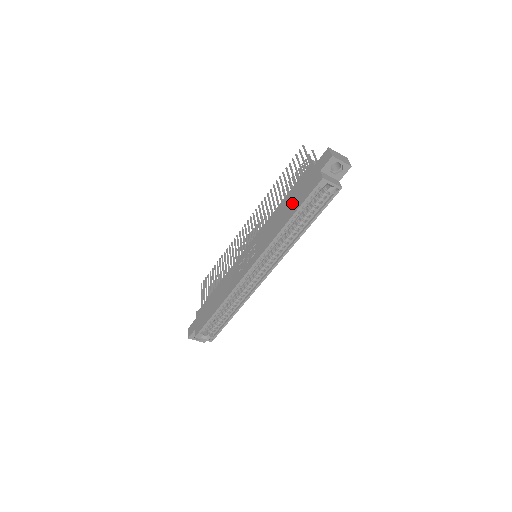
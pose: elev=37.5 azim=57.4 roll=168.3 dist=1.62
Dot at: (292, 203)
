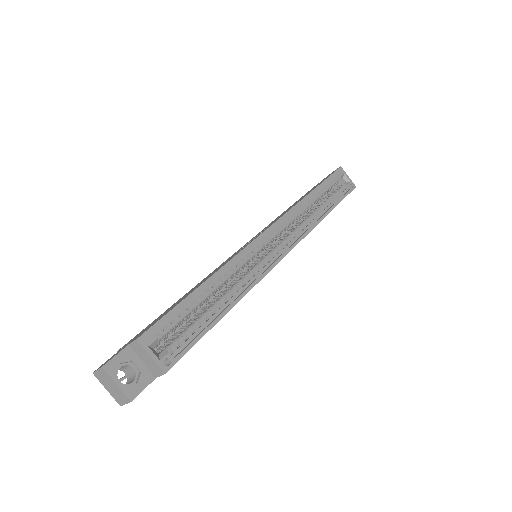
Dot at: occluded
